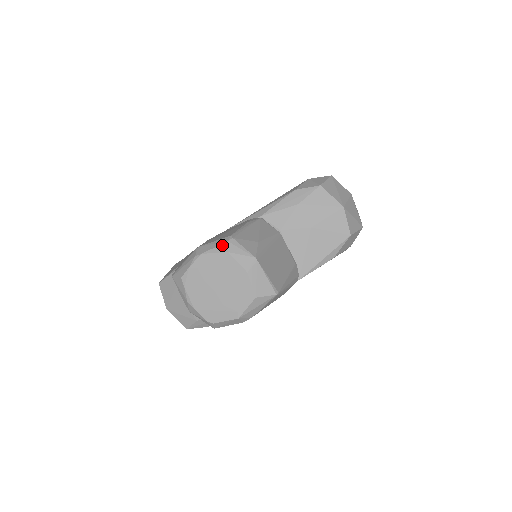
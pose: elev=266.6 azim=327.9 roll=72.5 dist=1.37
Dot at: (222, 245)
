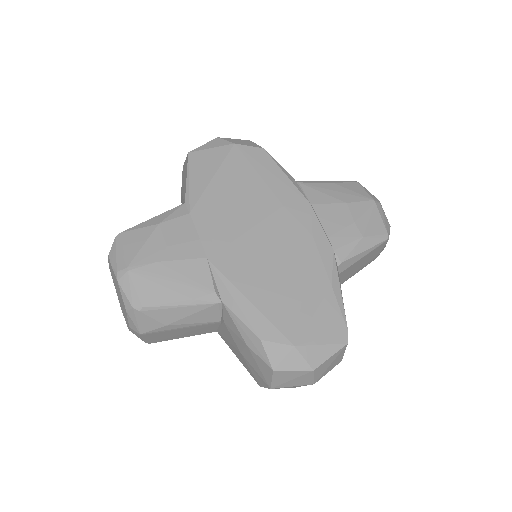
Dot at: (129, 303)
